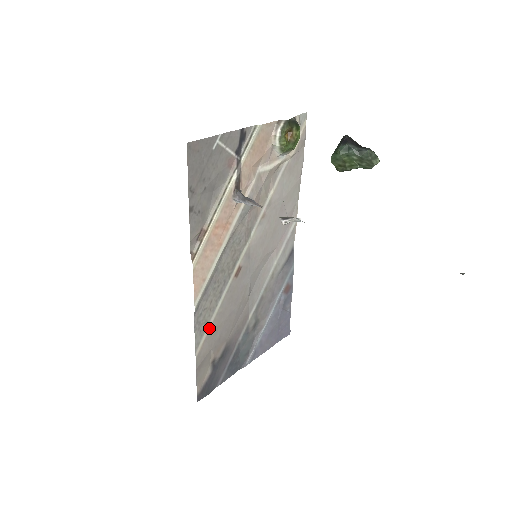
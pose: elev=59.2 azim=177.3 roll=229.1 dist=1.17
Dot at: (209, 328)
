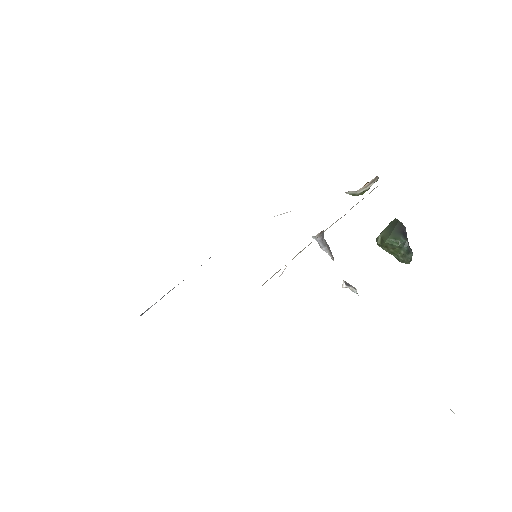
Dot at: occluded
